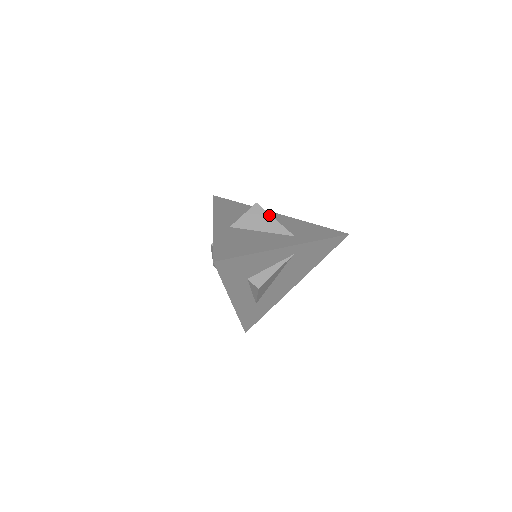
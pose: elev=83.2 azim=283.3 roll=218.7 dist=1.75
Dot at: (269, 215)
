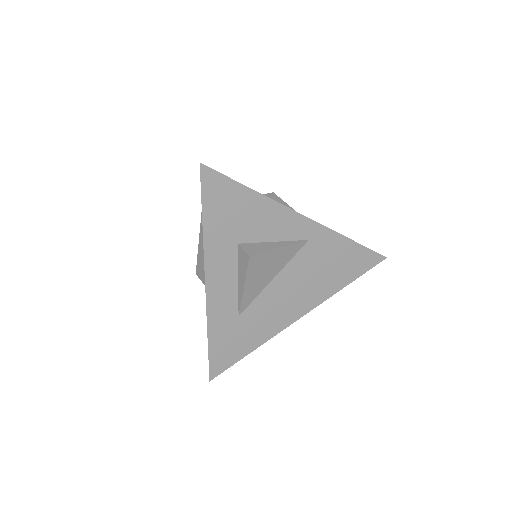
Dot at: (286, 204)
